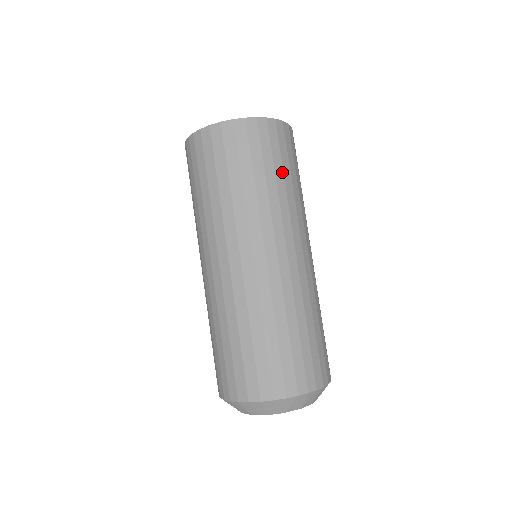
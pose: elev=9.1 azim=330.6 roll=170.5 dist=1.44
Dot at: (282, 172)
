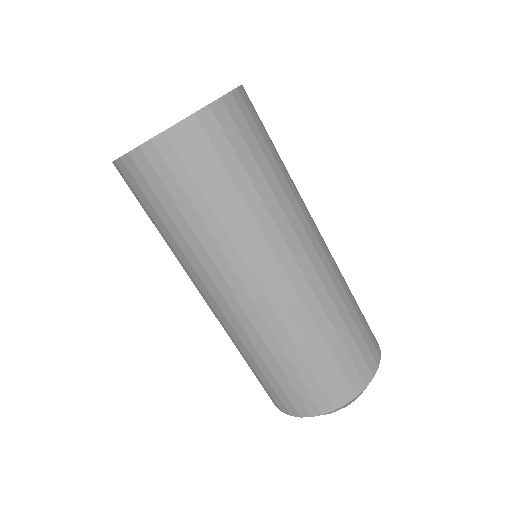
Dot at: (205, 202)
